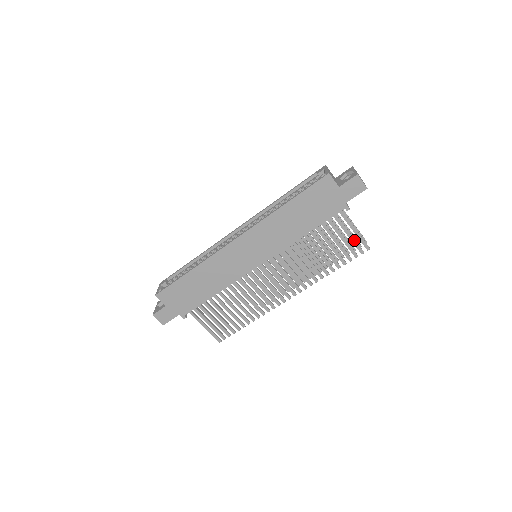
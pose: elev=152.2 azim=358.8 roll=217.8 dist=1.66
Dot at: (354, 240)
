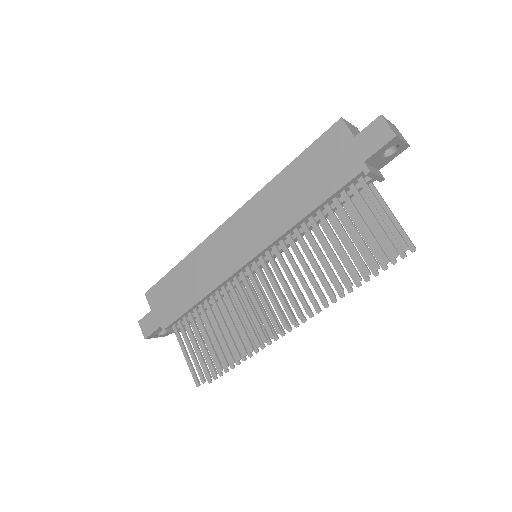
Dot at: (381, 230)
